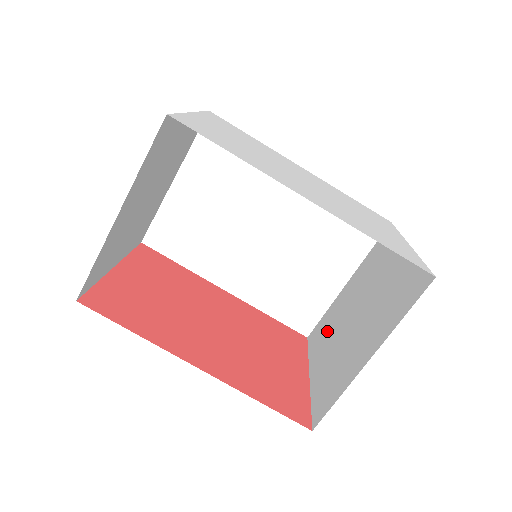
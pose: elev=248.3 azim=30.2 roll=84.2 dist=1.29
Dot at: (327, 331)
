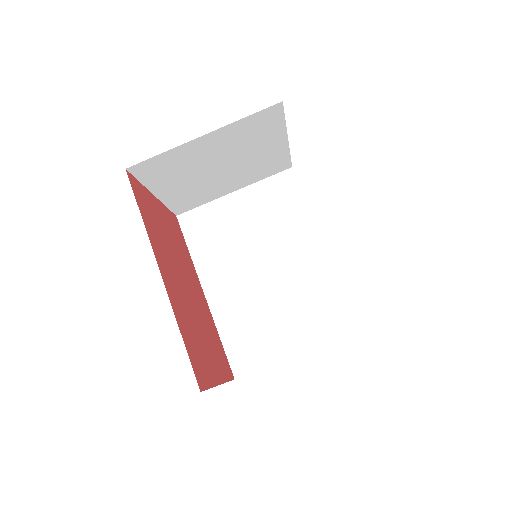
Dot at: occluded
